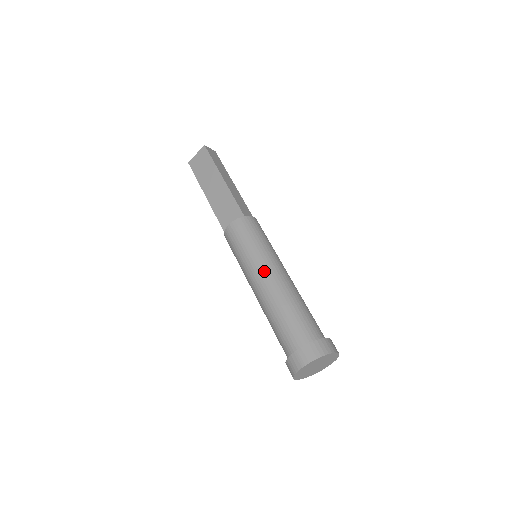
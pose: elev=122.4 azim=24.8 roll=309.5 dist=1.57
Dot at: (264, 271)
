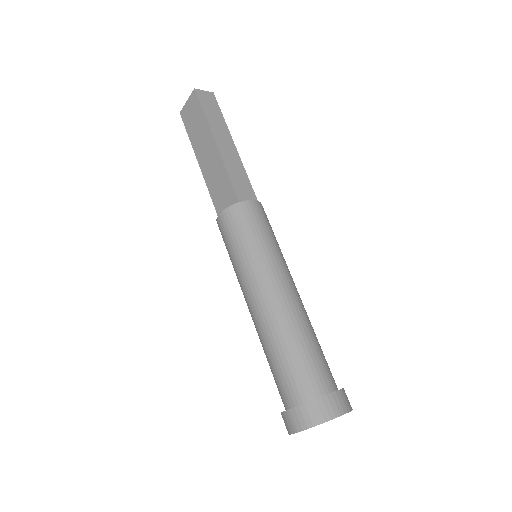
Dot at: (257, 289)
